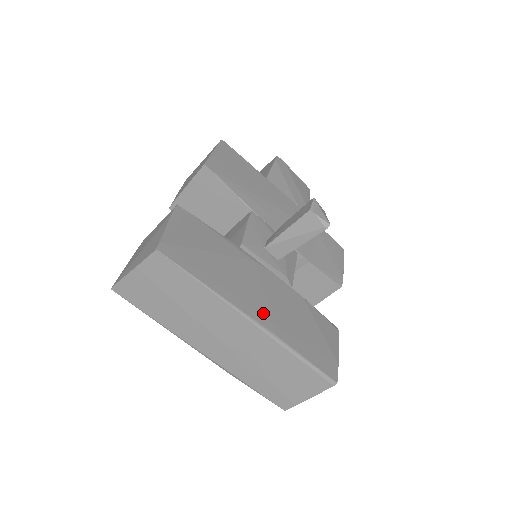
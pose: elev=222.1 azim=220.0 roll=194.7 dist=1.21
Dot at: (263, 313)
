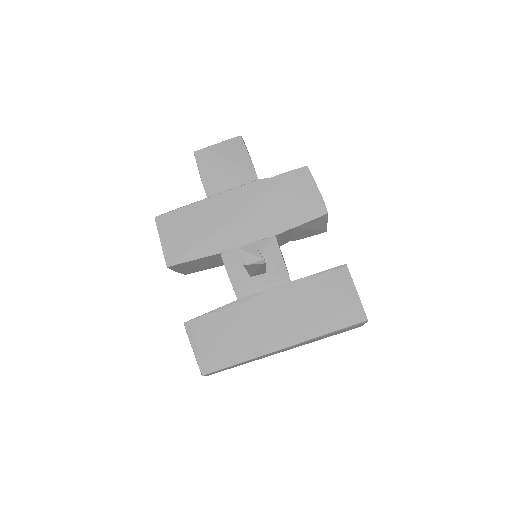
Dot at: (285, 334)
